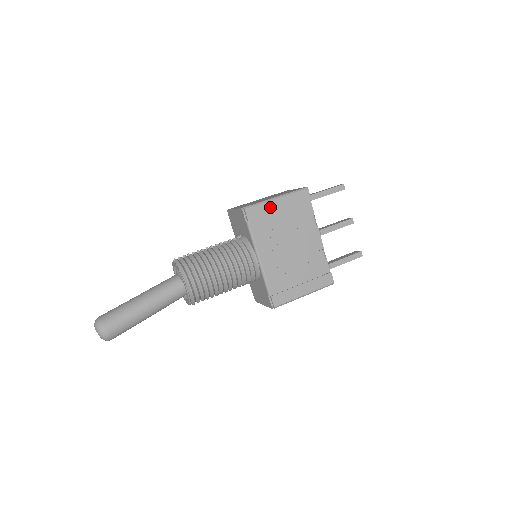
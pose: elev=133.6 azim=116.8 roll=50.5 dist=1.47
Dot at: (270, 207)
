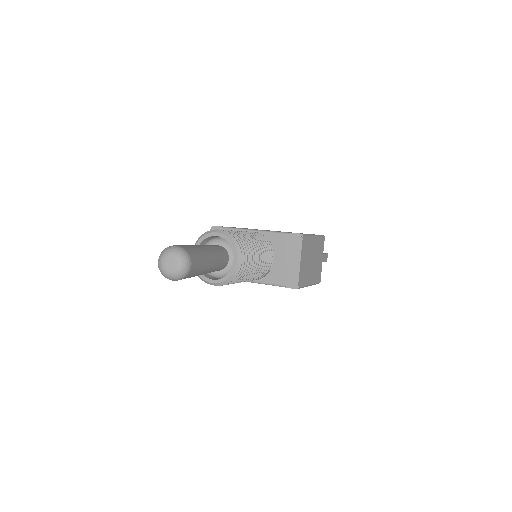
Dot at: occluded
